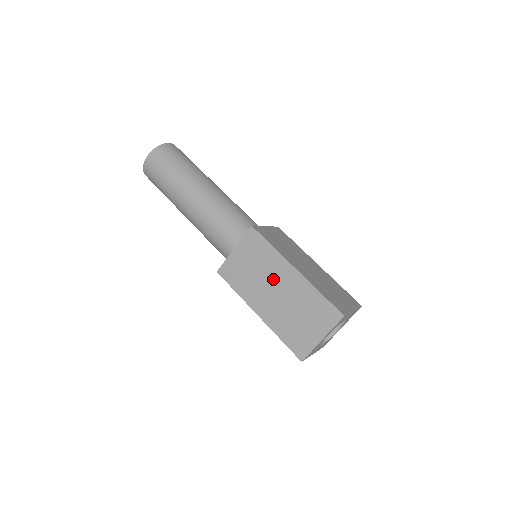
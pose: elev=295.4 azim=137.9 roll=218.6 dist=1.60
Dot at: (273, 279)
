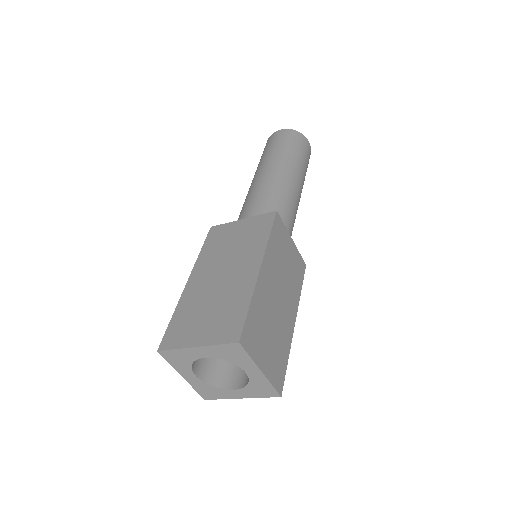
Dot at: (235, 262)
